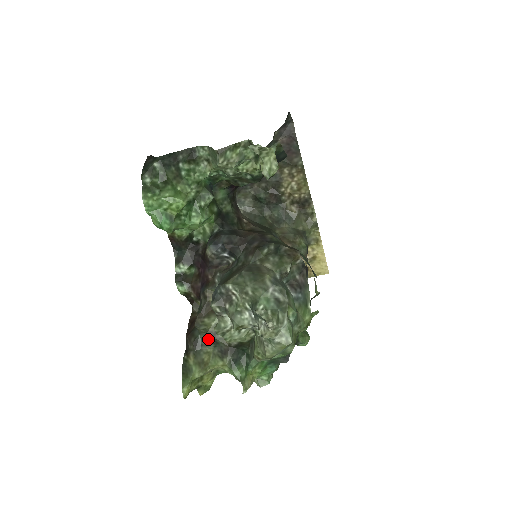
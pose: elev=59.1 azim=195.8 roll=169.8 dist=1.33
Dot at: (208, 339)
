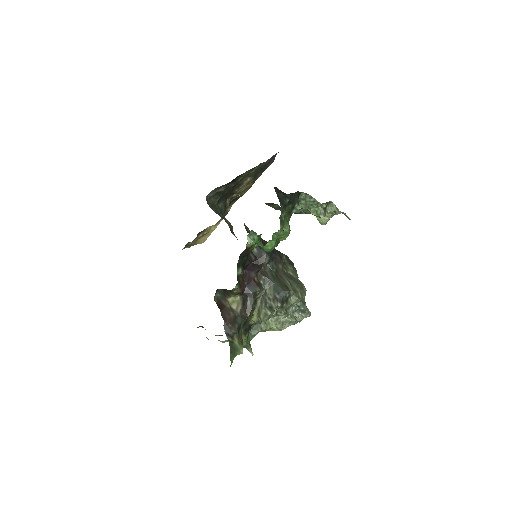
Dot at: (244, 323)
